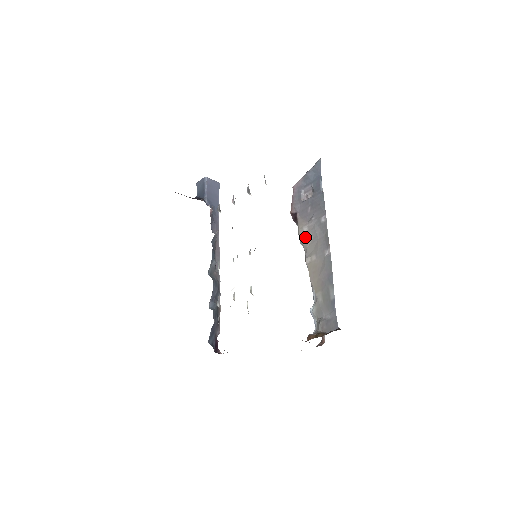
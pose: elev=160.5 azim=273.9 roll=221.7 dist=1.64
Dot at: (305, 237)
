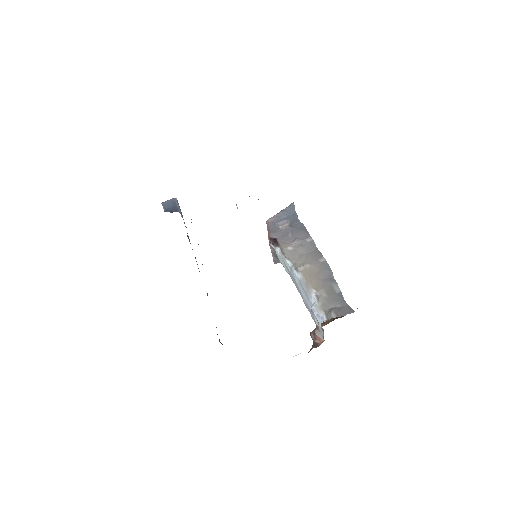
Dot at: (291, 253)
